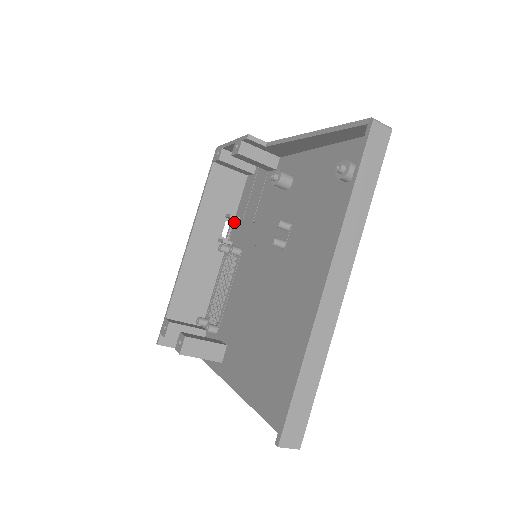
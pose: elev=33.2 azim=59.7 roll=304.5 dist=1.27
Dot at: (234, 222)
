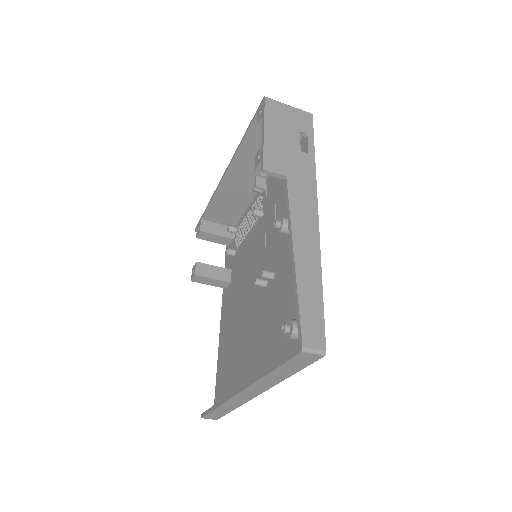
Dot at: occluded
